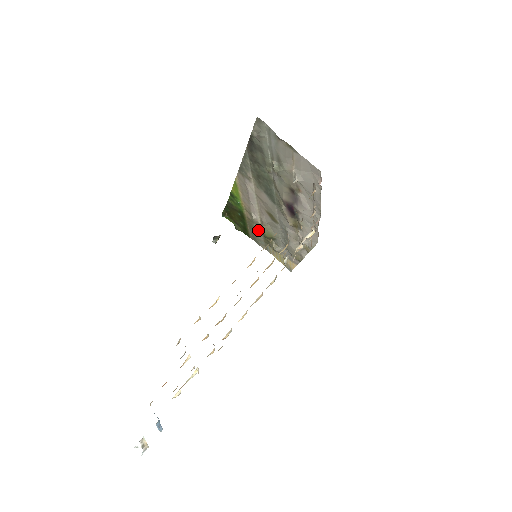
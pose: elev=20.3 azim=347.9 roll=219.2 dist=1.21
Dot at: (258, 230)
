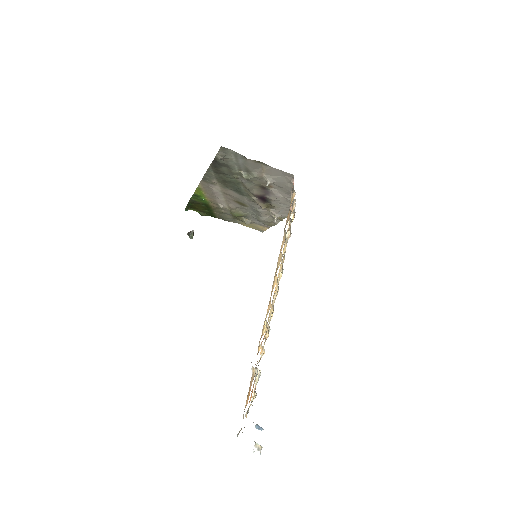
Dot at: (226, 213)
